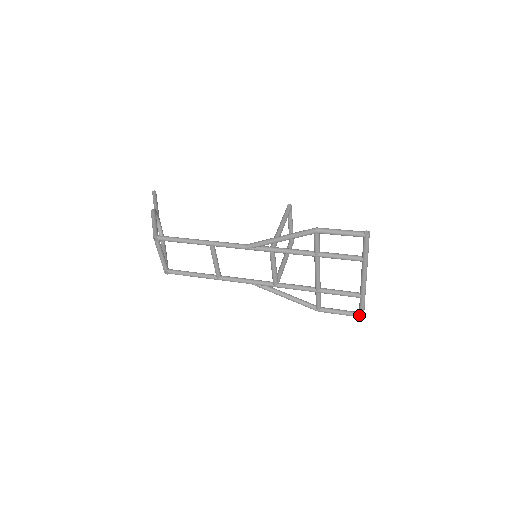
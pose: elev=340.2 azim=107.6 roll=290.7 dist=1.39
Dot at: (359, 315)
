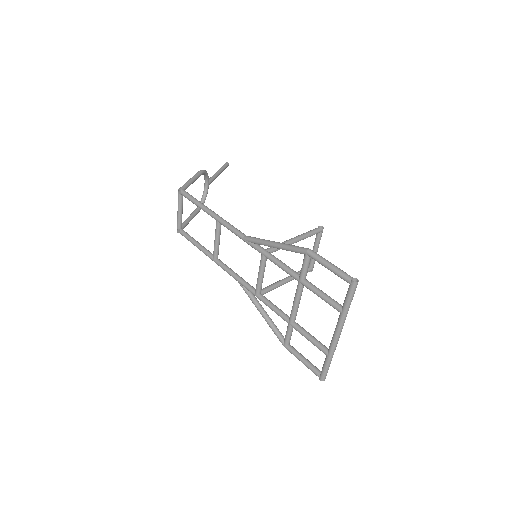
Dot at: (320, 375)
